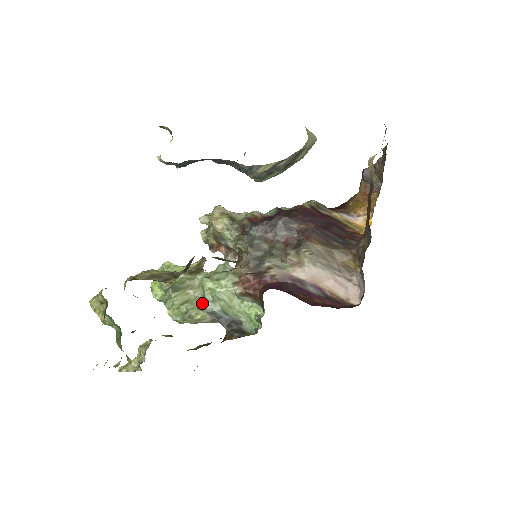
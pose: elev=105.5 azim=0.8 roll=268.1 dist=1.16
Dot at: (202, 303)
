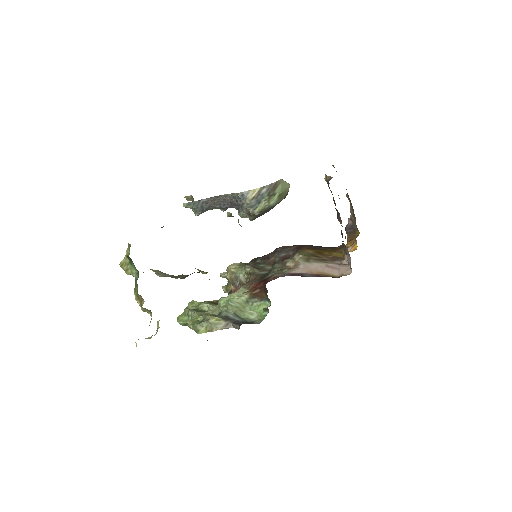
Dot at: (218, 314)
